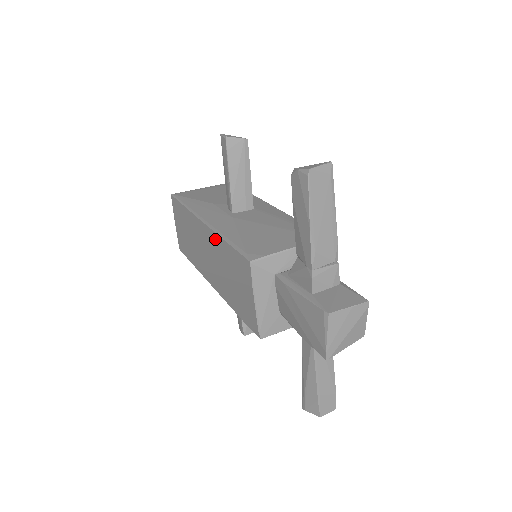
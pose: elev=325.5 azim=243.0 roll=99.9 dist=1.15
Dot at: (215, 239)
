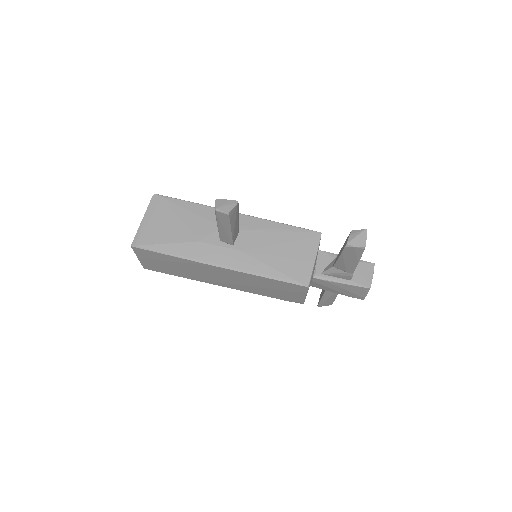
Dot at: (246, 276)
